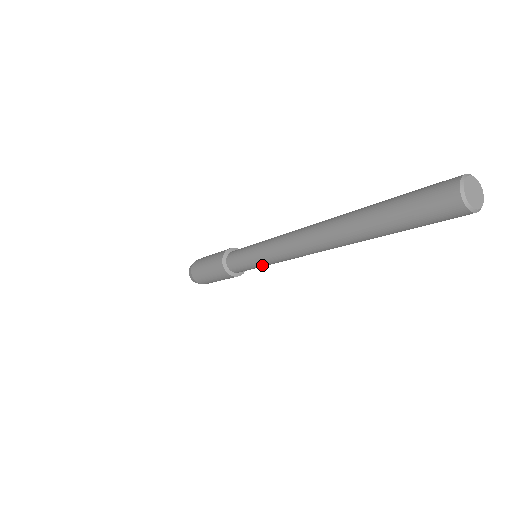
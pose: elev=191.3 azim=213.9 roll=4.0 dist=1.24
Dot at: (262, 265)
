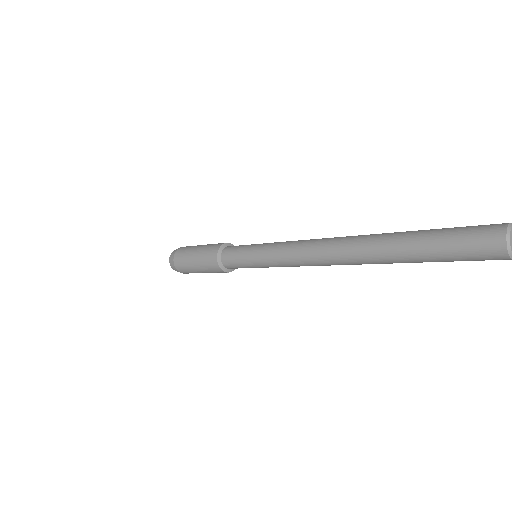
Dot at: (263, 266)
